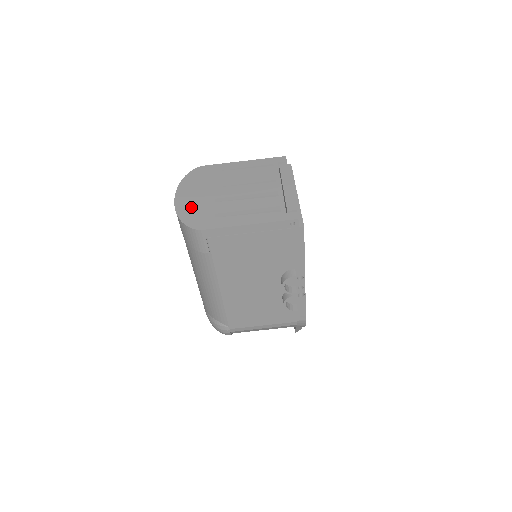
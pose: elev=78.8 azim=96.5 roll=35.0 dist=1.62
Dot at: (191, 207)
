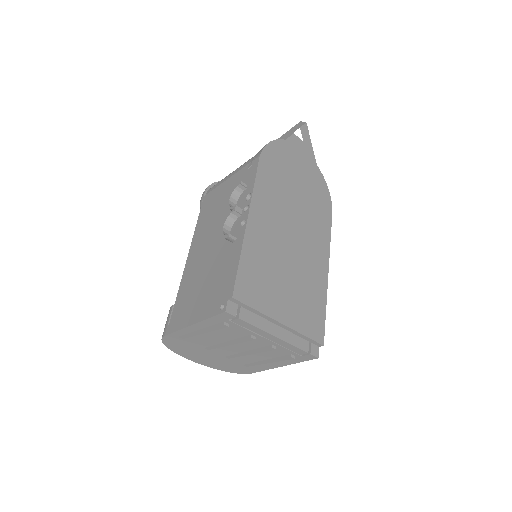
Dot at: (217, 365)
